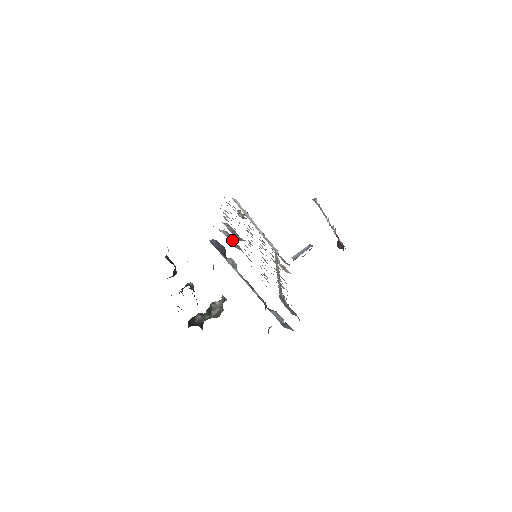
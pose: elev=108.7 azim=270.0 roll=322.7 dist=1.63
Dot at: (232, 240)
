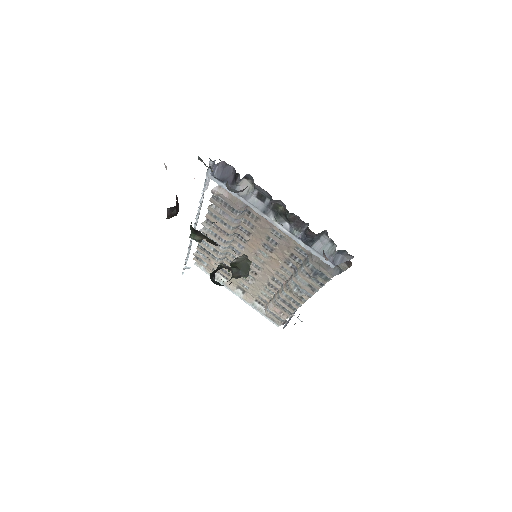
Dot at: occluded
